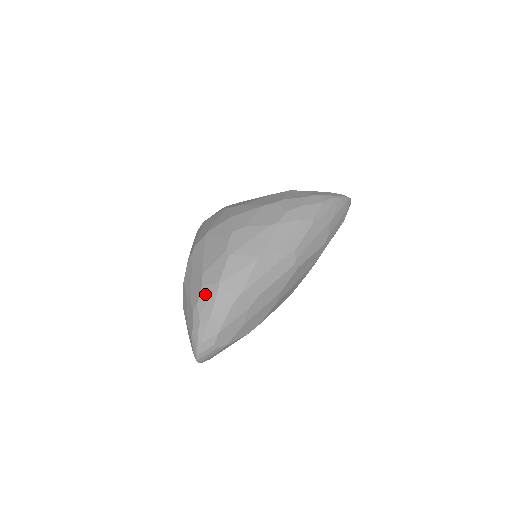
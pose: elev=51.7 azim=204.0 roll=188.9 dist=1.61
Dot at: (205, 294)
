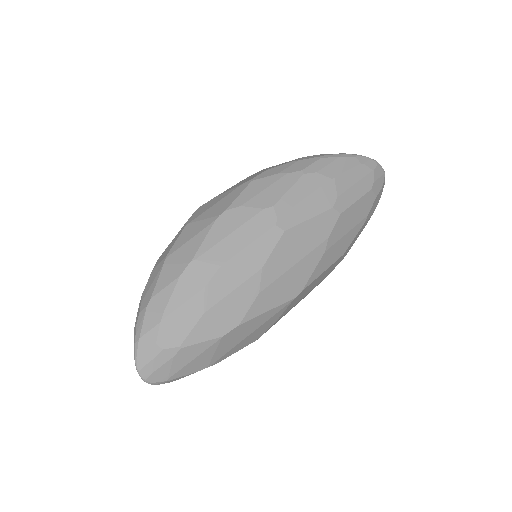
Dot at: (152, 276)
